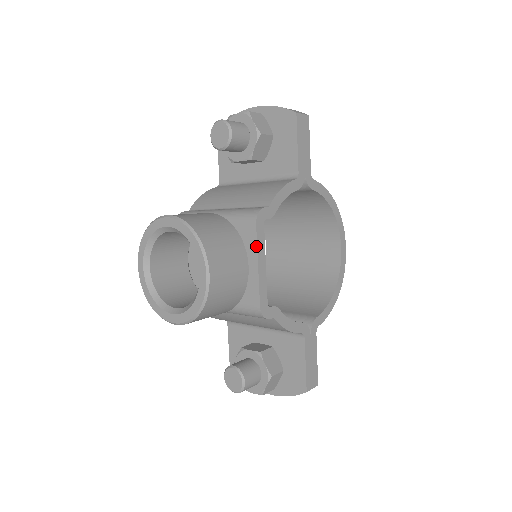
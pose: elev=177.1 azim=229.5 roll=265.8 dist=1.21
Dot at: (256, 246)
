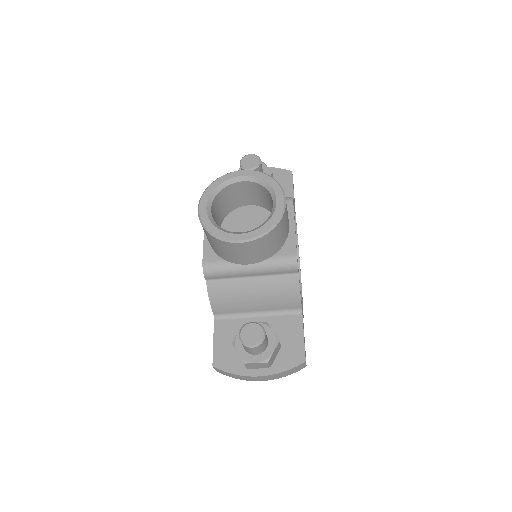
Dot at: (293, 214)
